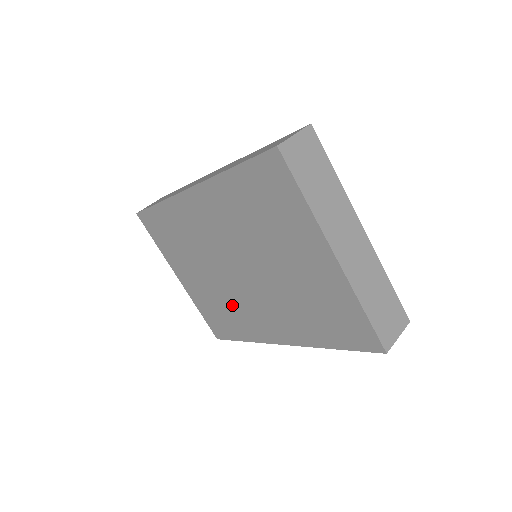
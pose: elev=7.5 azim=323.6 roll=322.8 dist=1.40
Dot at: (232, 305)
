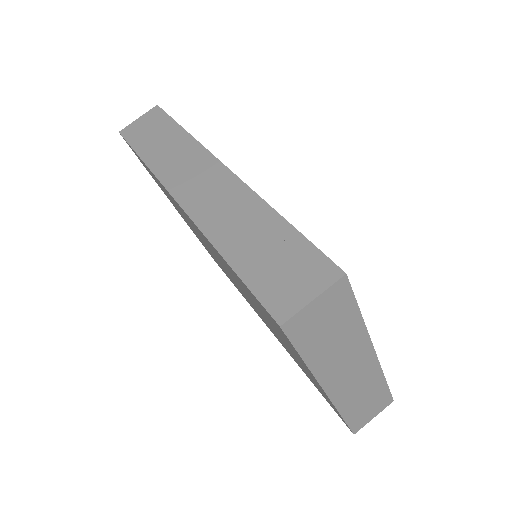
Dot at: occluded
